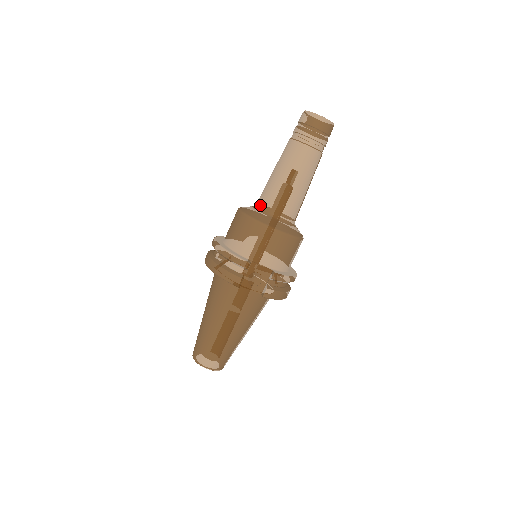
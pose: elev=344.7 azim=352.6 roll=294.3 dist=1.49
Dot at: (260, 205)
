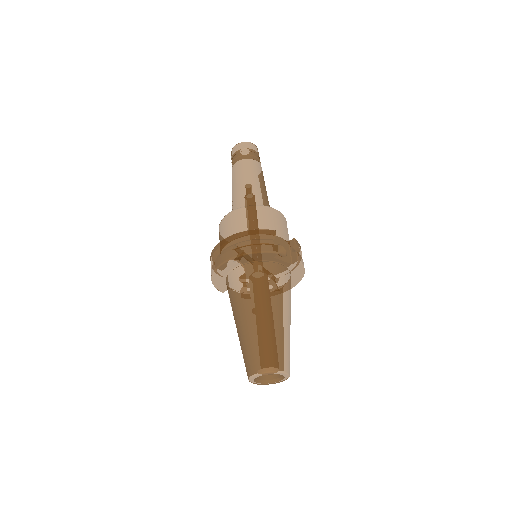
Dot at: (243, 206)
